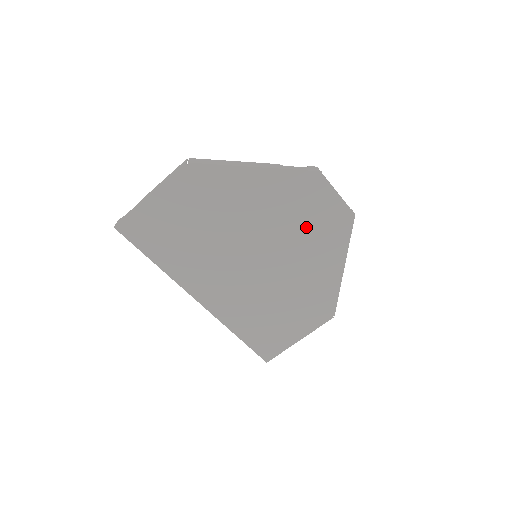
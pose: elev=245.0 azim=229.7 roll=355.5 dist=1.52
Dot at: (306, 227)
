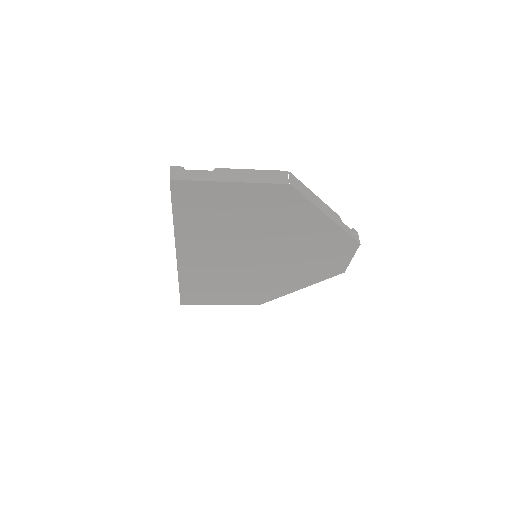
Dot at: (310, 262)
